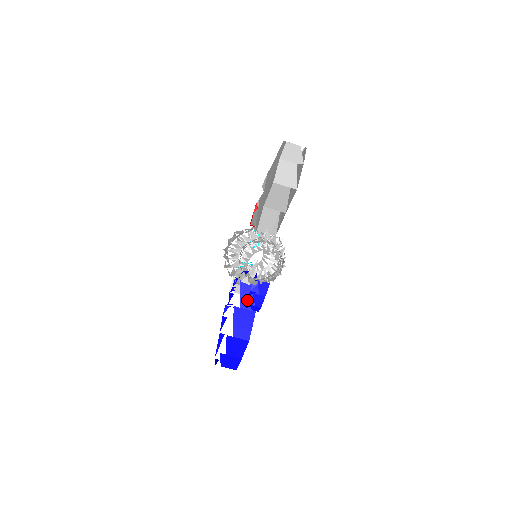
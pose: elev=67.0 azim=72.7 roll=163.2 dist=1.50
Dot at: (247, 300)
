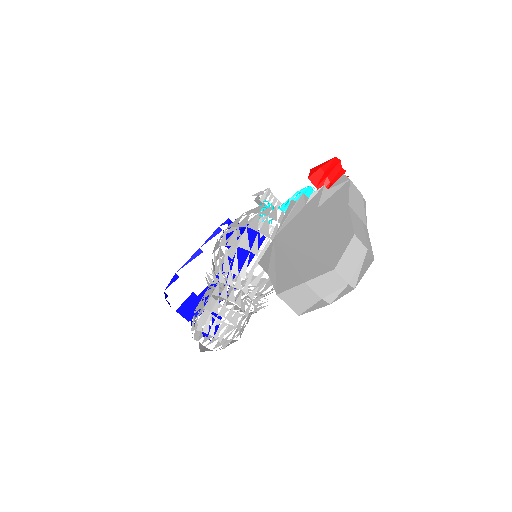
Dot at: occluded
